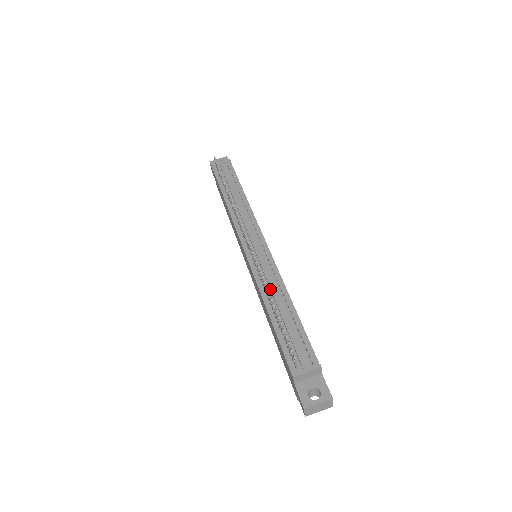
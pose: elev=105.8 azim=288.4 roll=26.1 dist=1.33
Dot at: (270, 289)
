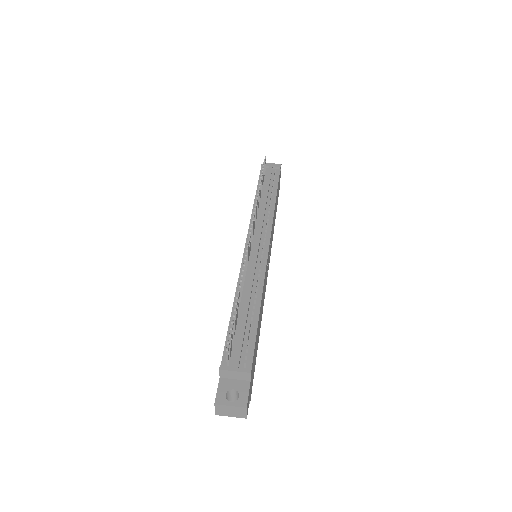
Dot at: (247, 286)
